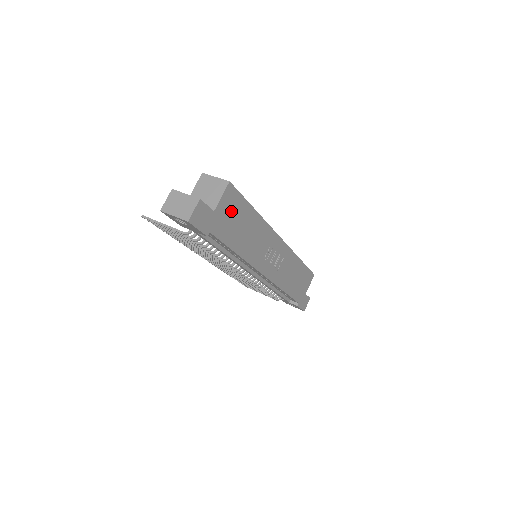
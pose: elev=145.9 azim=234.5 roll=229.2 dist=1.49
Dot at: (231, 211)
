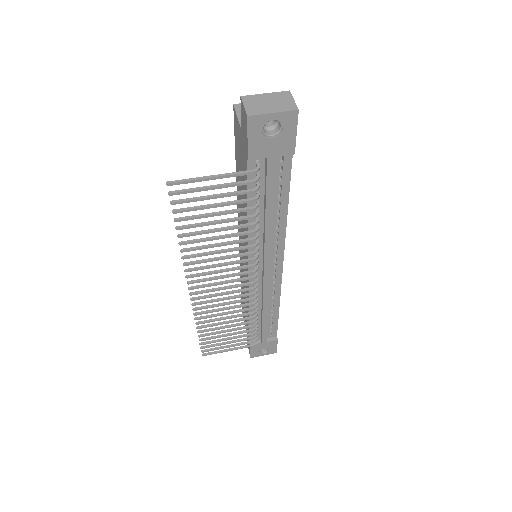
Dot at: occluded
